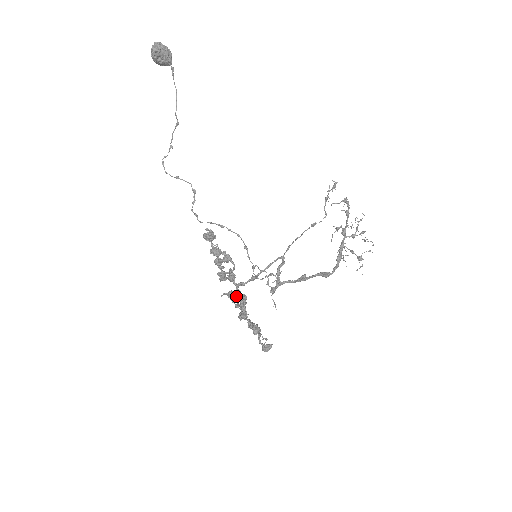
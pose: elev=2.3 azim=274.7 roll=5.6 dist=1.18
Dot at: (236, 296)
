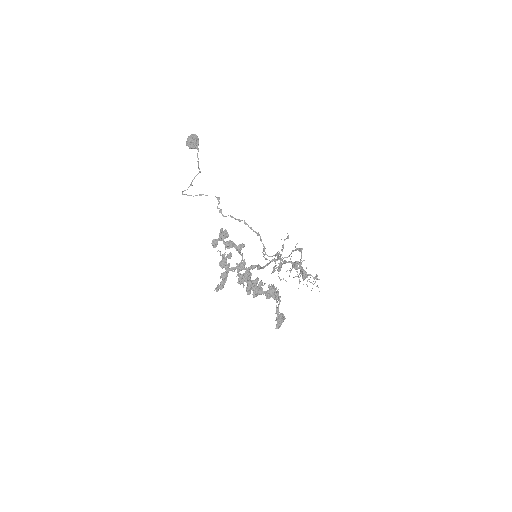
Dot at: (251, 273)
